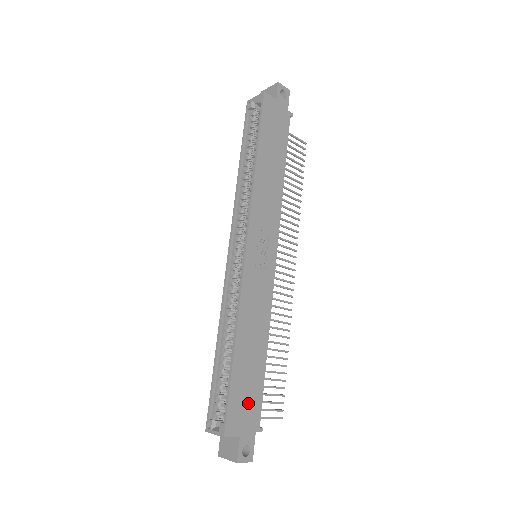
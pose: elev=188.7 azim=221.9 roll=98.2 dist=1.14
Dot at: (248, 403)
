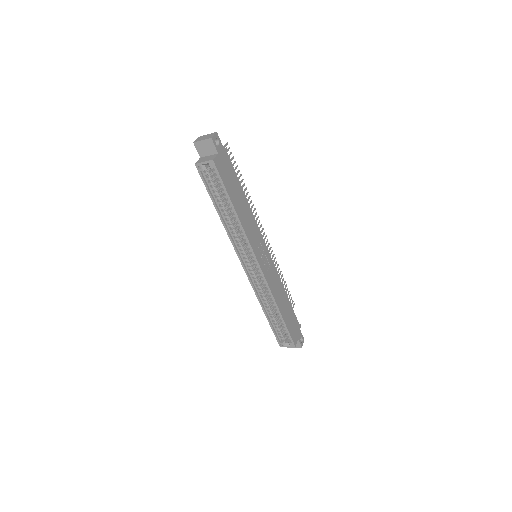
Dot at: (294, 324)
